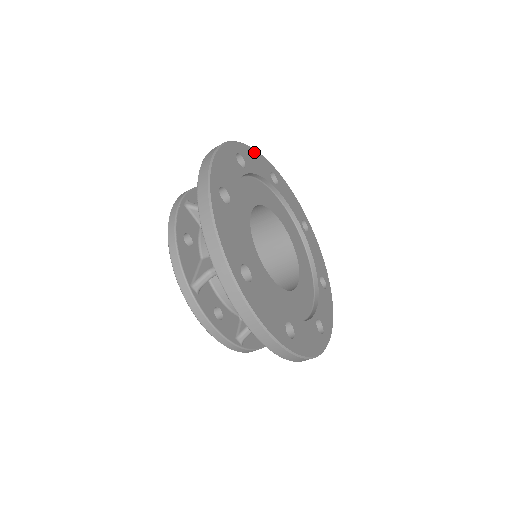
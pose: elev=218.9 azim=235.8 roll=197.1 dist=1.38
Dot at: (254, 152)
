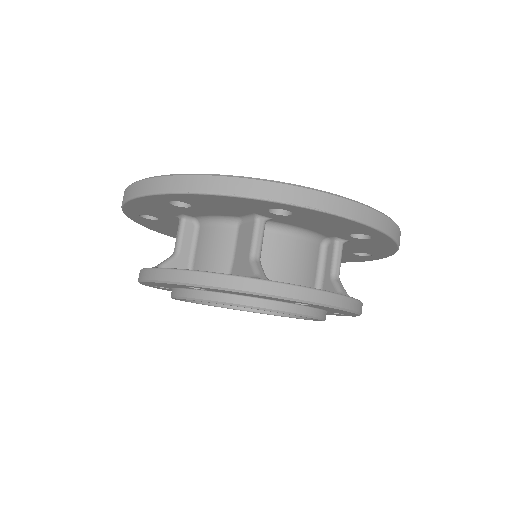
Dot at: occluded
